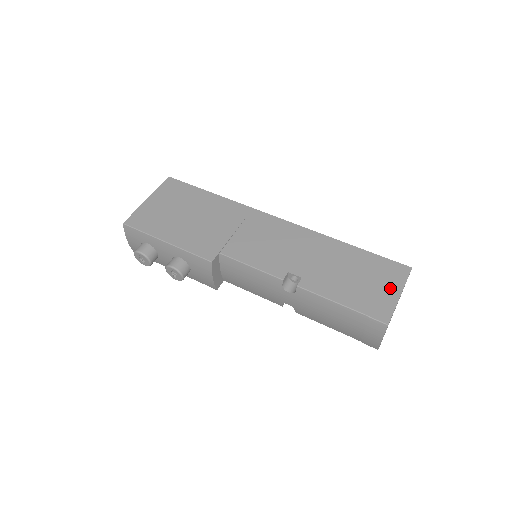
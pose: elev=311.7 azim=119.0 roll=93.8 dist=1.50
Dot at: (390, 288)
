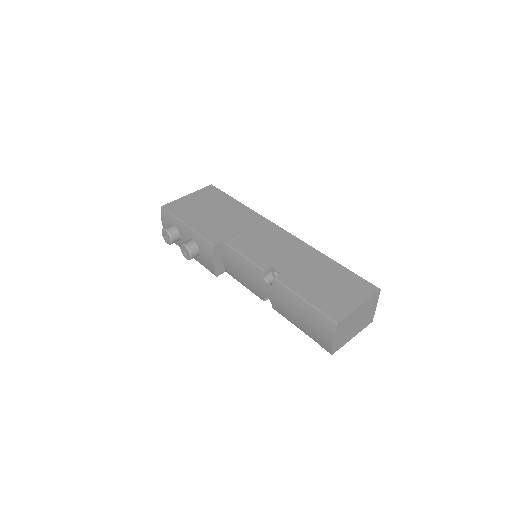
Dot at: (353, 298)
